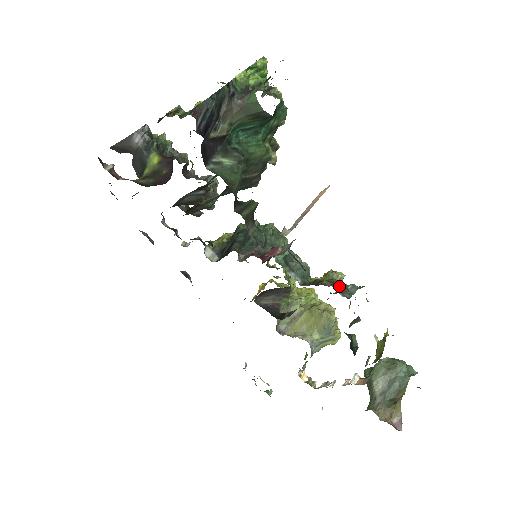
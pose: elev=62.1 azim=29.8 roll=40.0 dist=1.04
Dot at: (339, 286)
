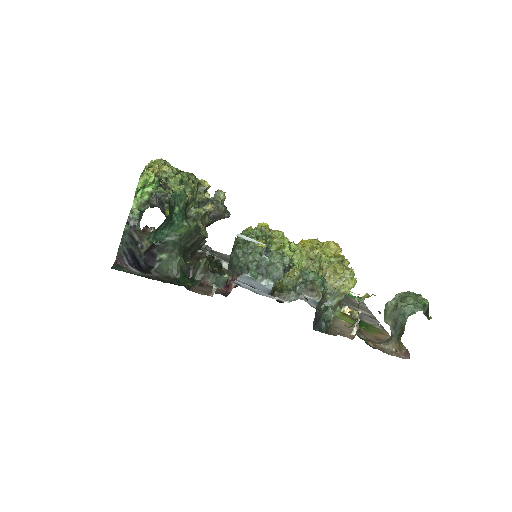
Dot at: (285, 294)
